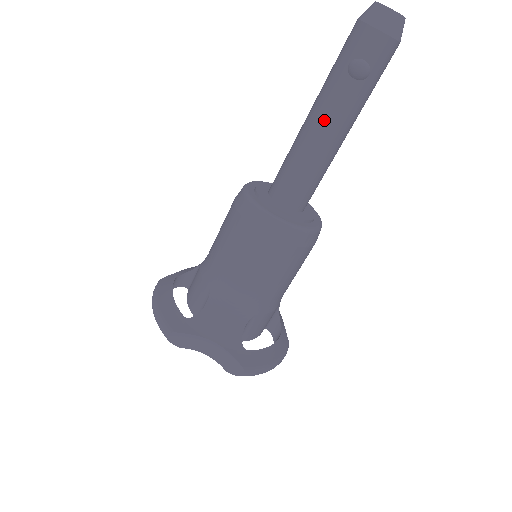
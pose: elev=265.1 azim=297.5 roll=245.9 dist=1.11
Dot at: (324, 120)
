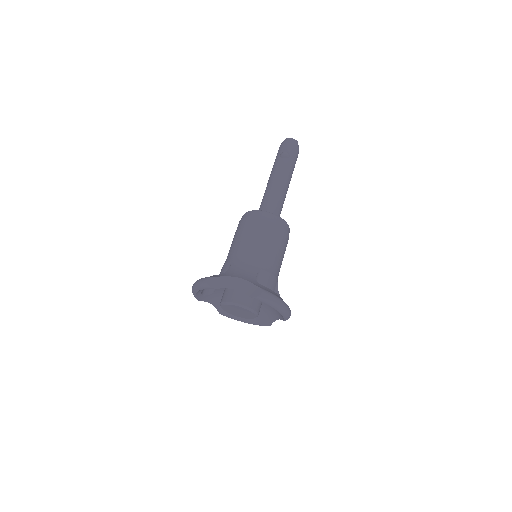
Dot at: (276, 175)
